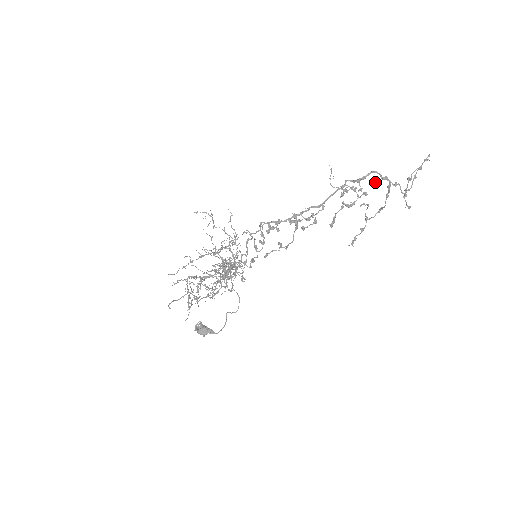
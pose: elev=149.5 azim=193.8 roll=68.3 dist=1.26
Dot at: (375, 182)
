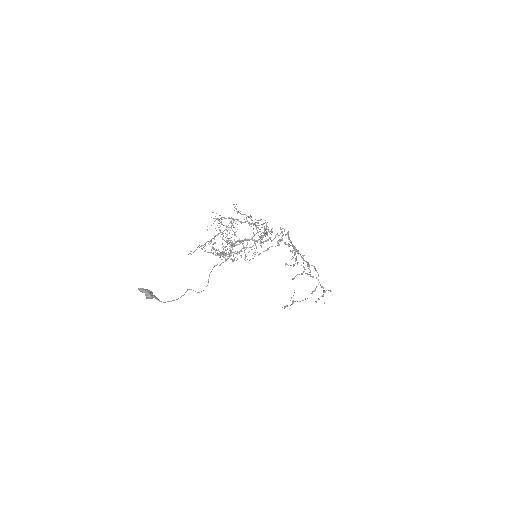
Dot at: (316, 277)
